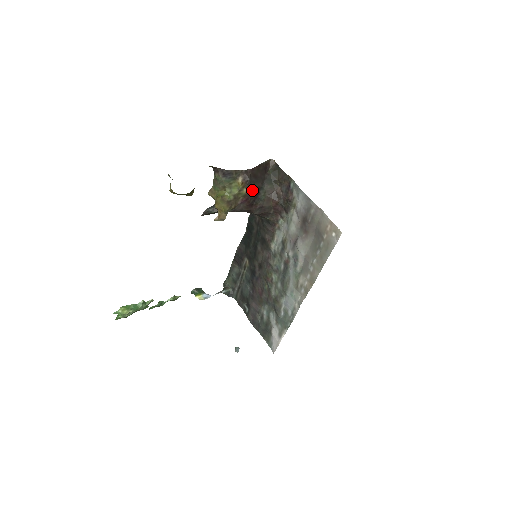
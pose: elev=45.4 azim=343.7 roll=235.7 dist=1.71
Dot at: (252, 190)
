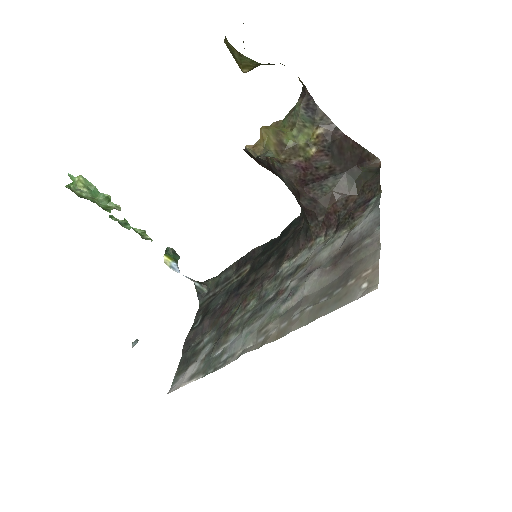
Dot at: (322, 162)
